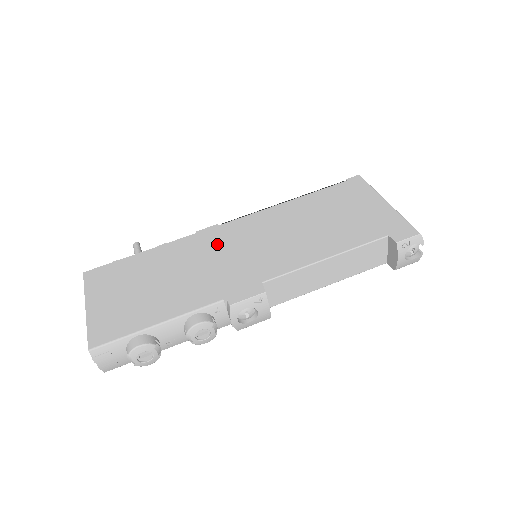
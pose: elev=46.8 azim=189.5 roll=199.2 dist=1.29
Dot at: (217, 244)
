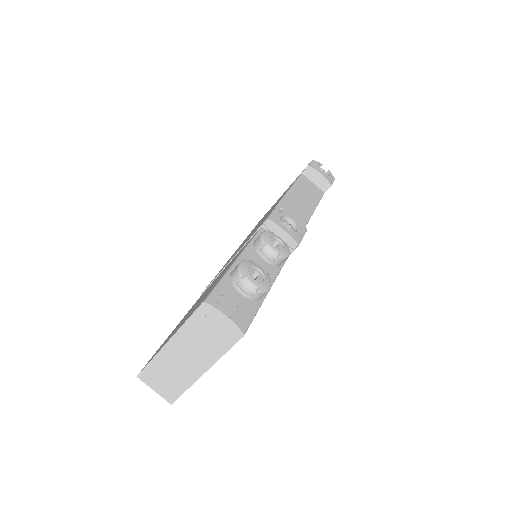
Dot at: occluded
